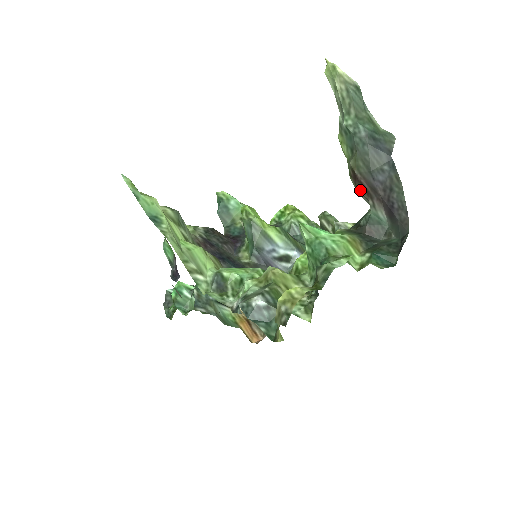
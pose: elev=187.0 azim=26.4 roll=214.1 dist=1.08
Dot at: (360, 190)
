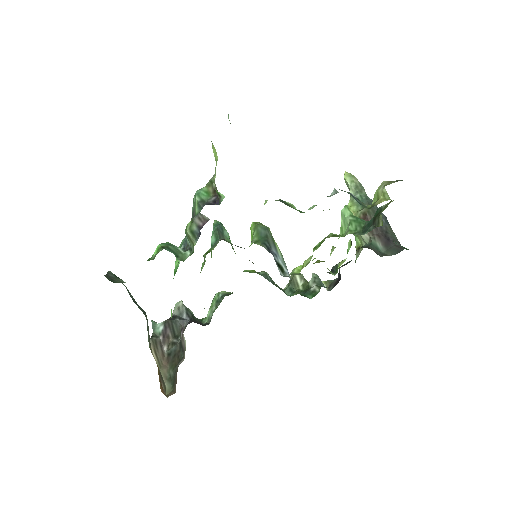
Dot at: occluded
